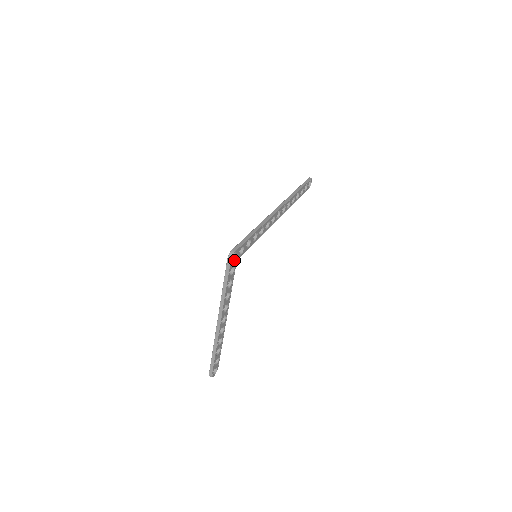
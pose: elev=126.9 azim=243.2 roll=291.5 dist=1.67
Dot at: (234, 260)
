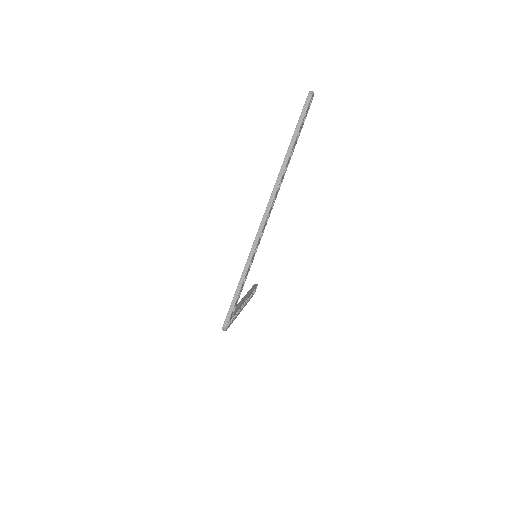
Dot at: (230, 321)
